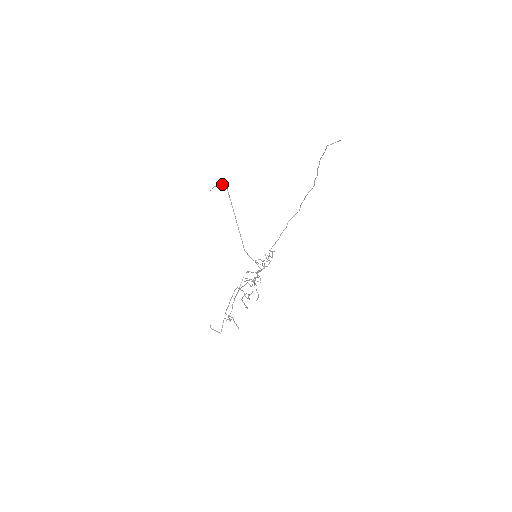
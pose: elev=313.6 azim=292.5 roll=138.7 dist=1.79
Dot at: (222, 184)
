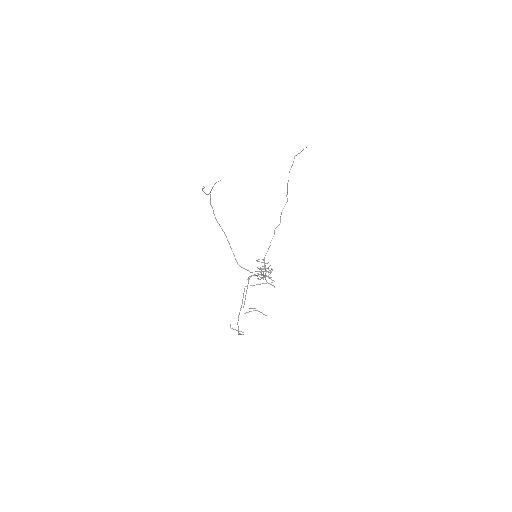
Dot at: (207, 194)
